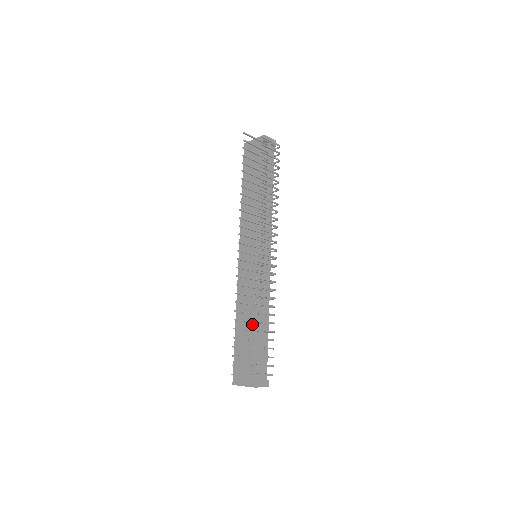
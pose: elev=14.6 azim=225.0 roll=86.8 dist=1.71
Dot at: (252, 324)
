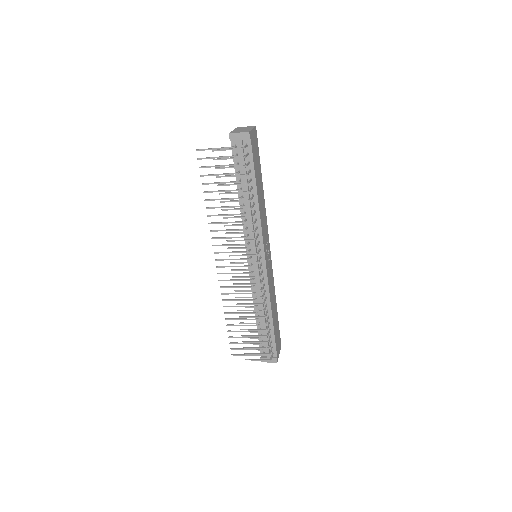
Dot at: occluded
